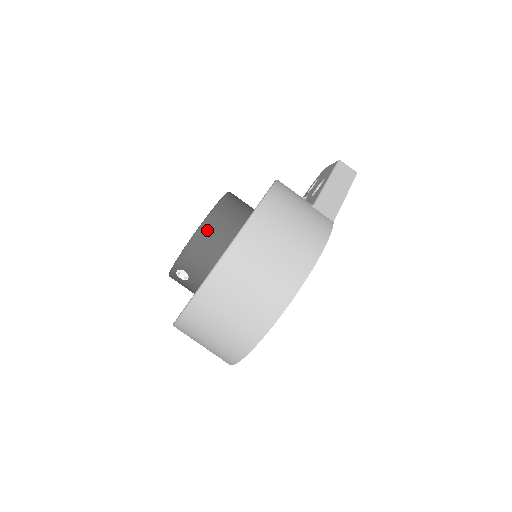
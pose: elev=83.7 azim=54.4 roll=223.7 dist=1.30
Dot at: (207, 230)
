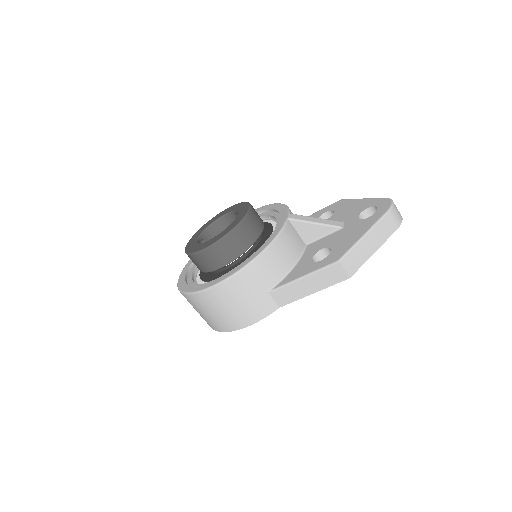
Dot at: (194, 258)
